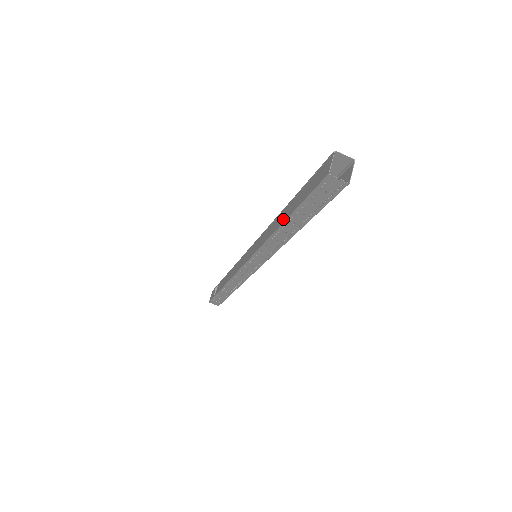
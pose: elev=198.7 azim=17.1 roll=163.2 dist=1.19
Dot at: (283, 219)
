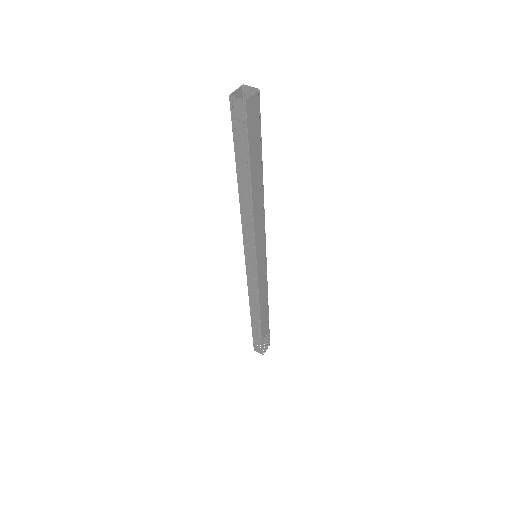
Dot at: (239, 180)
